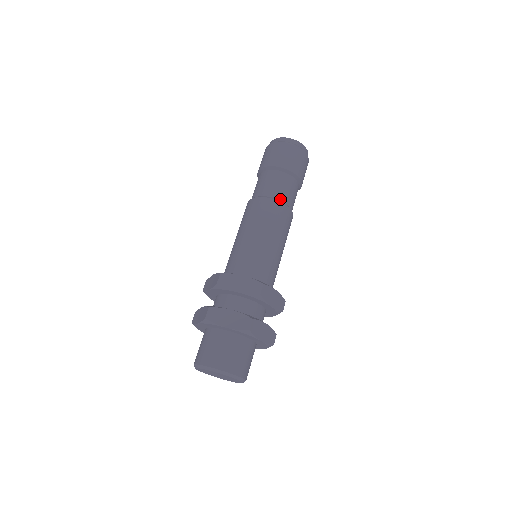
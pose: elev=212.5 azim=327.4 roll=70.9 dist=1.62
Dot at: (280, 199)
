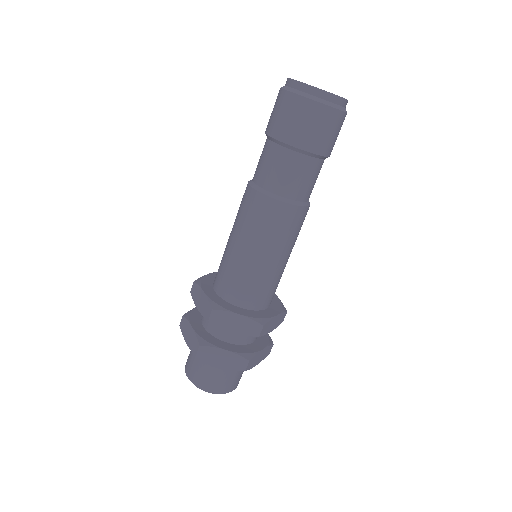
Dot at: (295, 198)
